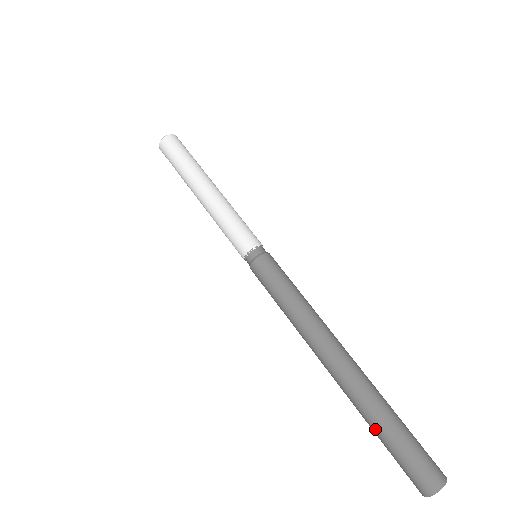
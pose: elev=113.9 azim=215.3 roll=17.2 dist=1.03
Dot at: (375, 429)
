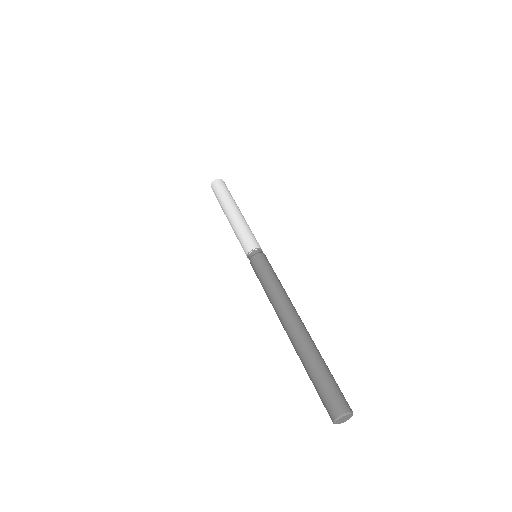
Dot at: (308, 374)
